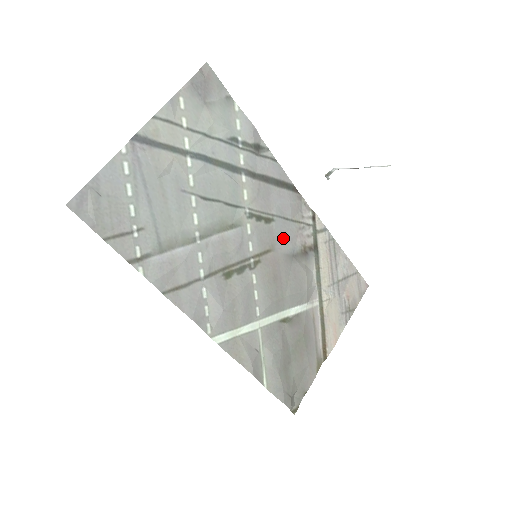
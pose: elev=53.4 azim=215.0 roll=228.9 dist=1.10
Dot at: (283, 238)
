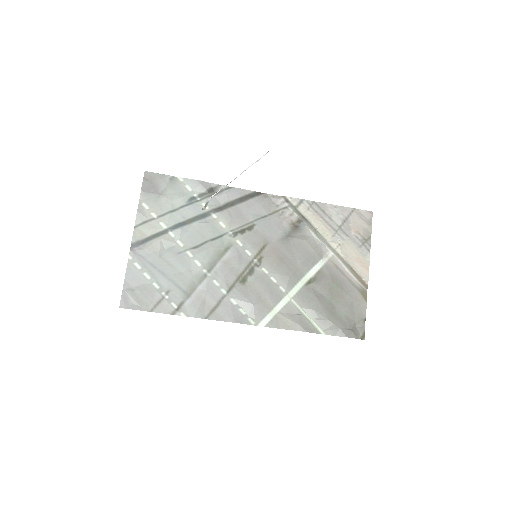
Dot at: (270, 230)
